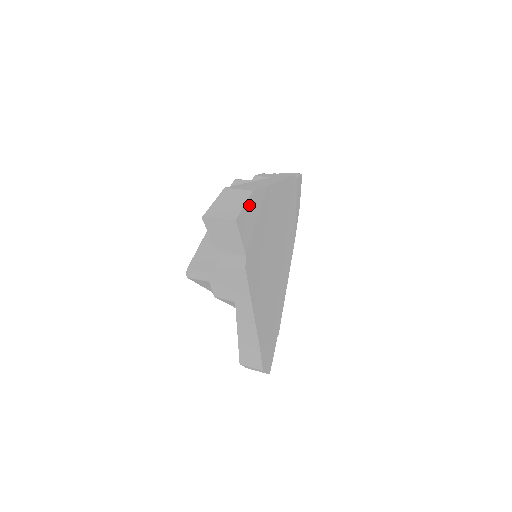
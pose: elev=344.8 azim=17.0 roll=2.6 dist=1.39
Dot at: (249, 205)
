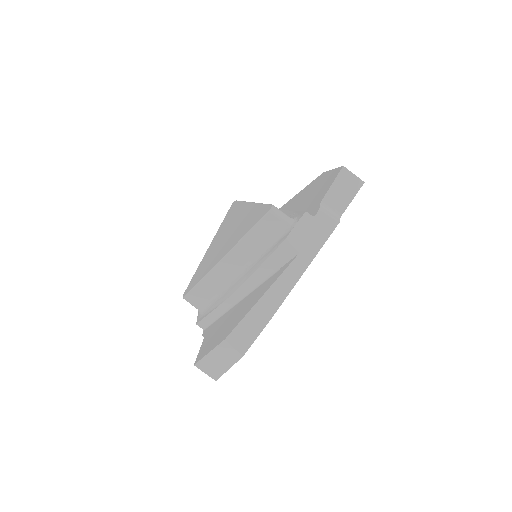
Dot at: occluded
